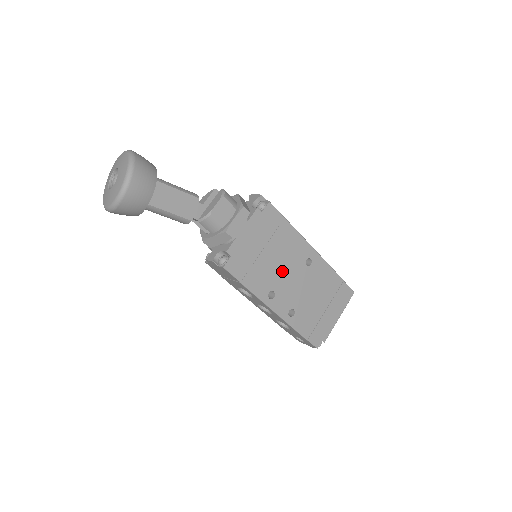
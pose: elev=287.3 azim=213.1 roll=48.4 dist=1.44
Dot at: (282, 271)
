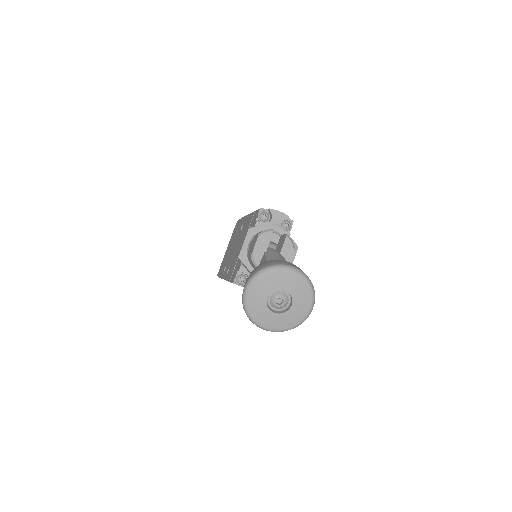
Dot at: occluded
